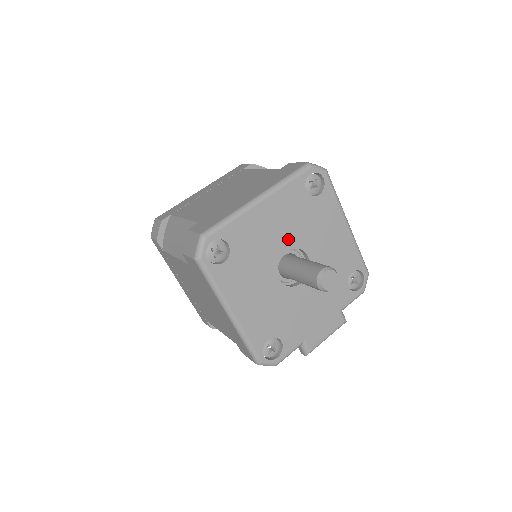
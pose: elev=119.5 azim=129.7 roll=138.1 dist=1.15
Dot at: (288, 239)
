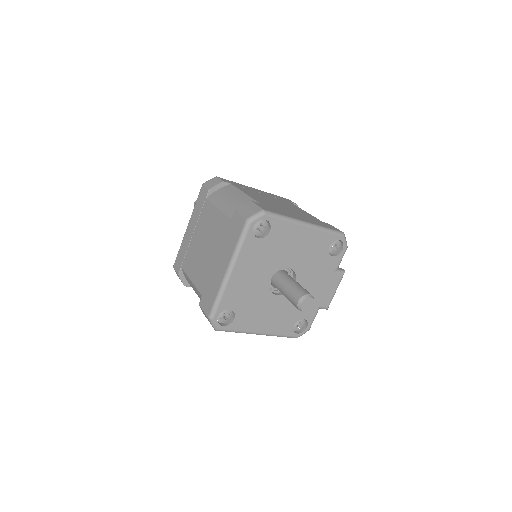
Dot at: (267, 273)
